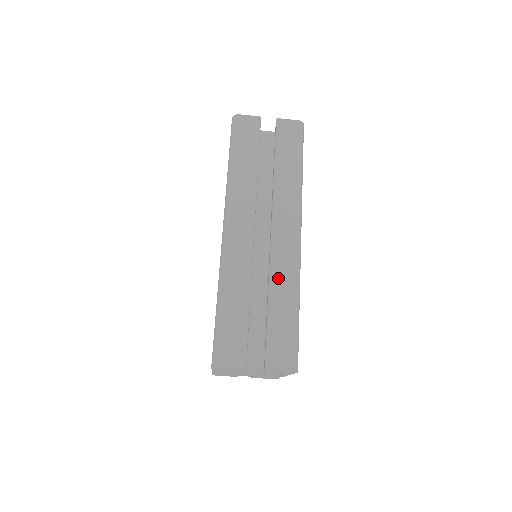
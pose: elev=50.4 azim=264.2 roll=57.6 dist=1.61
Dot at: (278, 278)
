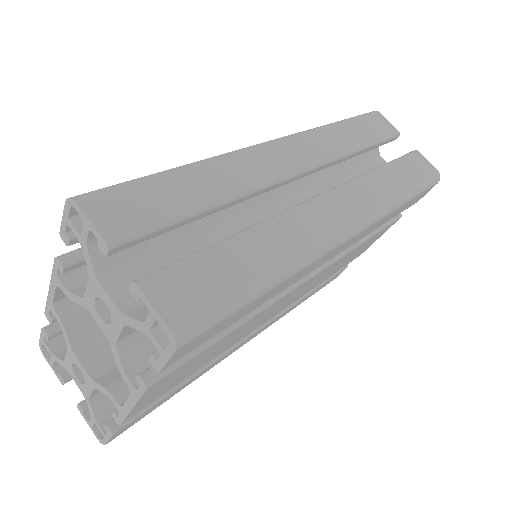
Dot at: (283, 227)
